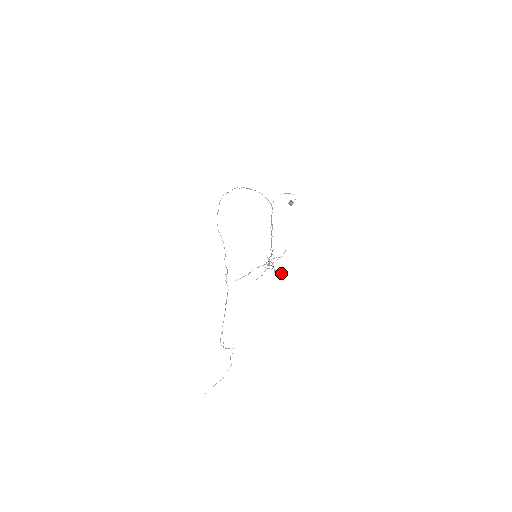
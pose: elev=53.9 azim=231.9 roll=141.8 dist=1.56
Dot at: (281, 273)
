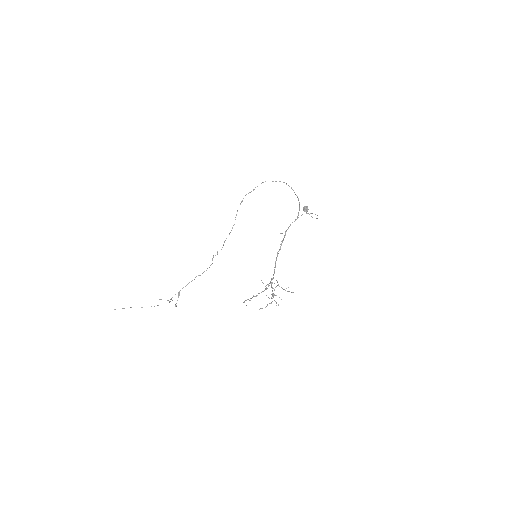
Dot at: (276, 305)
